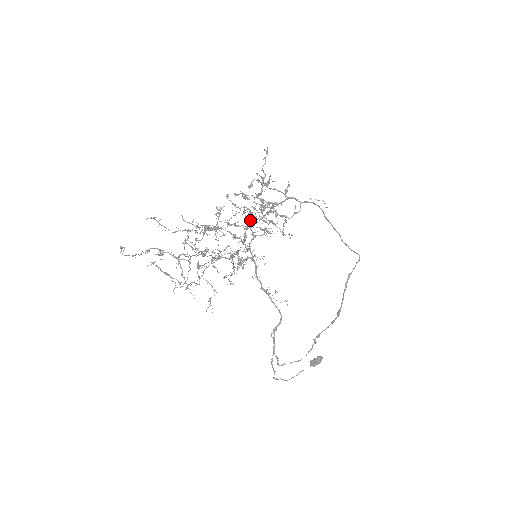
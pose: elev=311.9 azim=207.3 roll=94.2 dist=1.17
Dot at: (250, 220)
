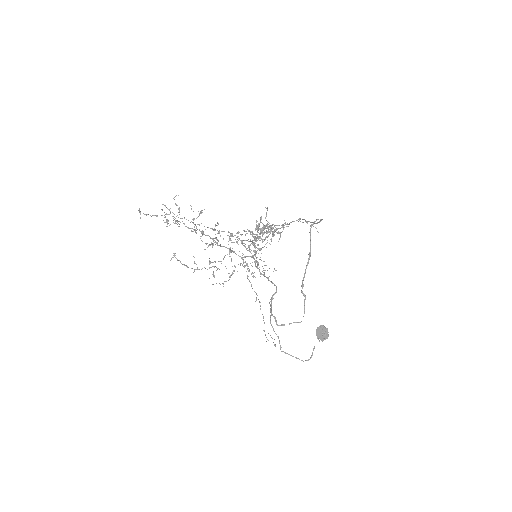
Dot at: (259, 249)
